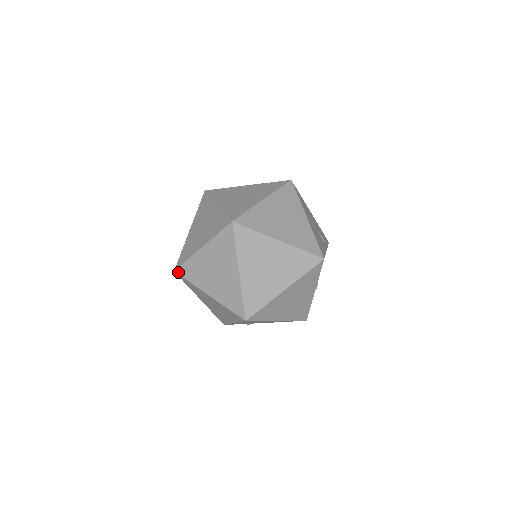
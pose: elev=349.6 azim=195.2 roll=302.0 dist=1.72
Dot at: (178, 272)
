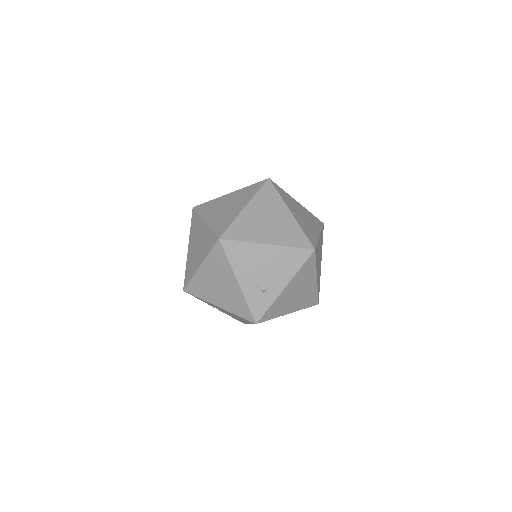
Dot at: (185, 287)
